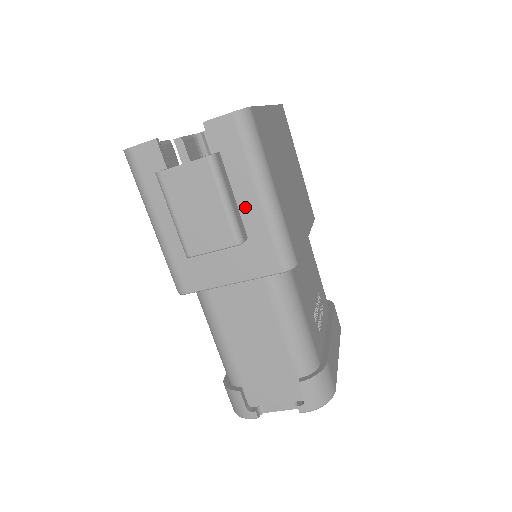
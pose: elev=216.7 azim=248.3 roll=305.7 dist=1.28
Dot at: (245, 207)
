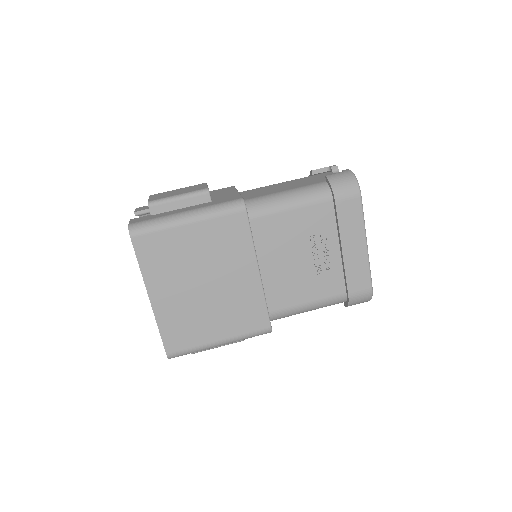
Dot at: occluded
